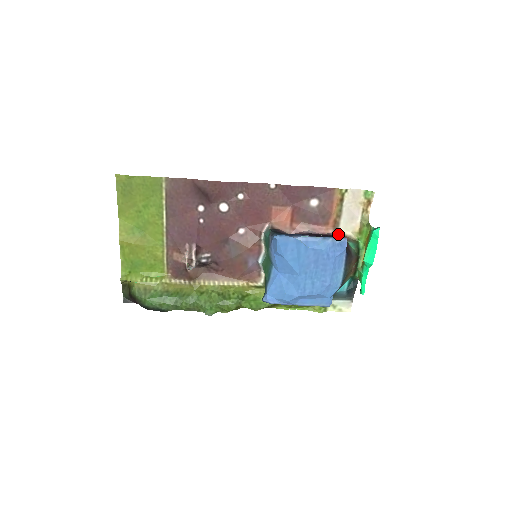
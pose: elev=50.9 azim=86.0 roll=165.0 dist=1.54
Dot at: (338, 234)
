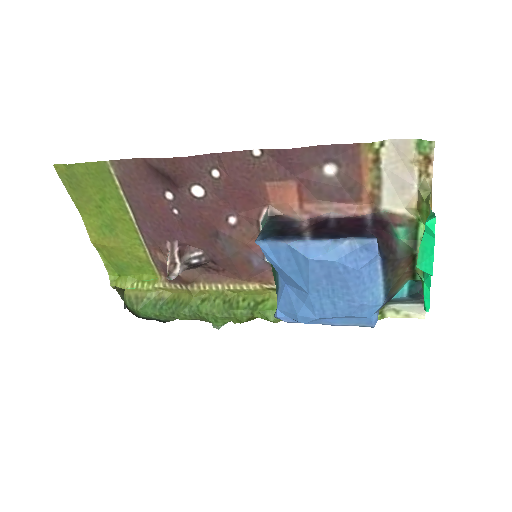
Dot at: (379, 215)
